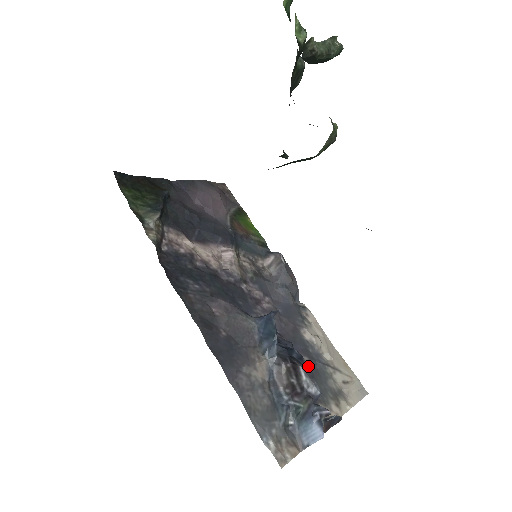
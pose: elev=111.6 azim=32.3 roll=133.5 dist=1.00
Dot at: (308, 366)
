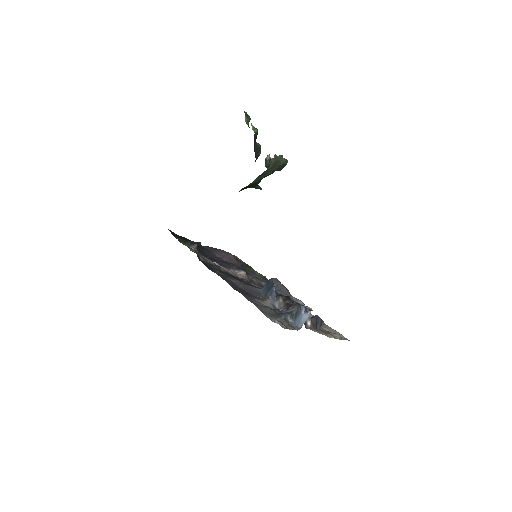
Dot at: occluded
